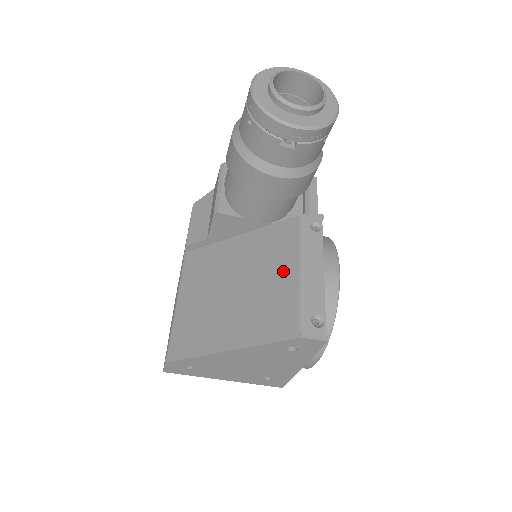
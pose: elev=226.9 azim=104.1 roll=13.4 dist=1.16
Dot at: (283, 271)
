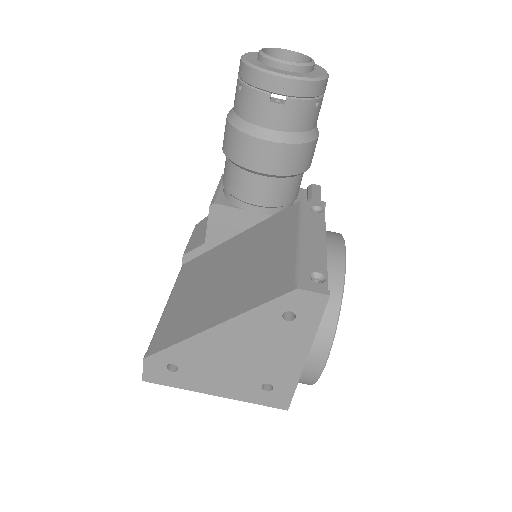
Dot at: (280, 244)
